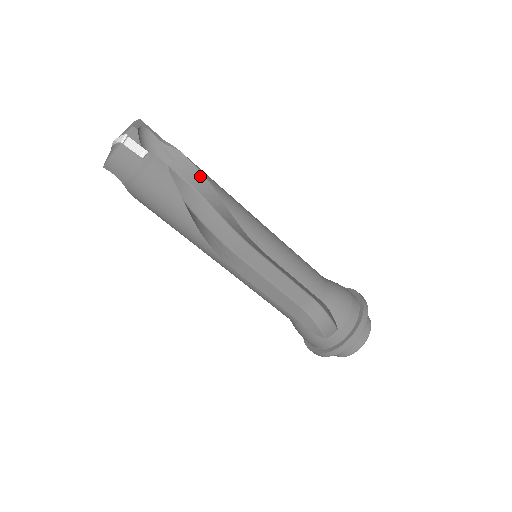
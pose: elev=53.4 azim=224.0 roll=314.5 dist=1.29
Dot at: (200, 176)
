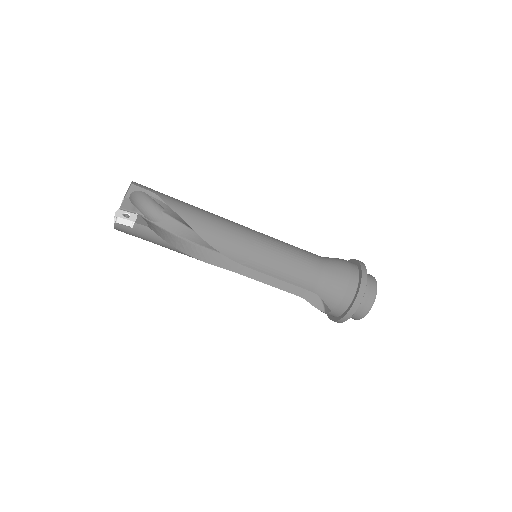
Dot at: (184, 221)
